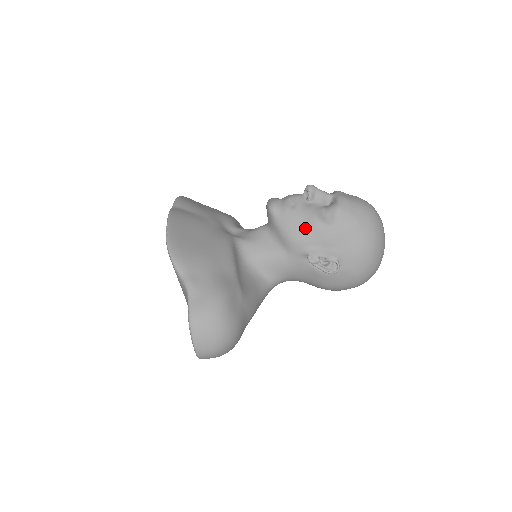
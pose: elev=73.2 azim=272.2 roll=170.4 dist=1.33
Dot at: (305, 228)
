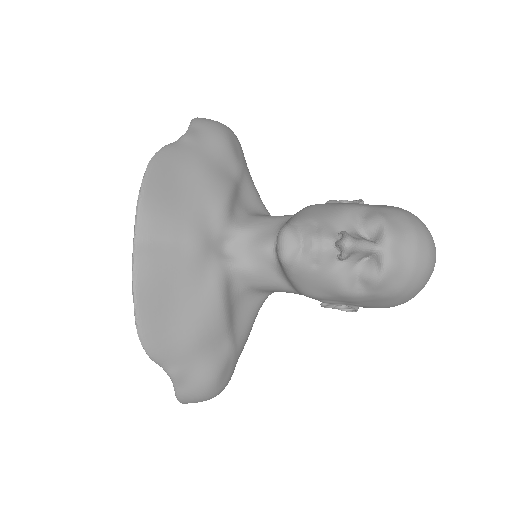
Dot at: (325, 292)
